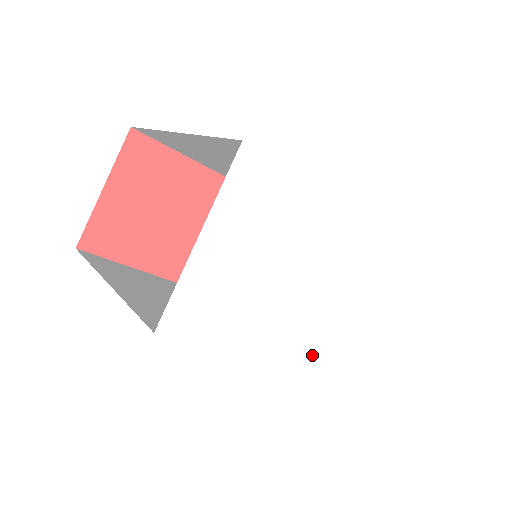
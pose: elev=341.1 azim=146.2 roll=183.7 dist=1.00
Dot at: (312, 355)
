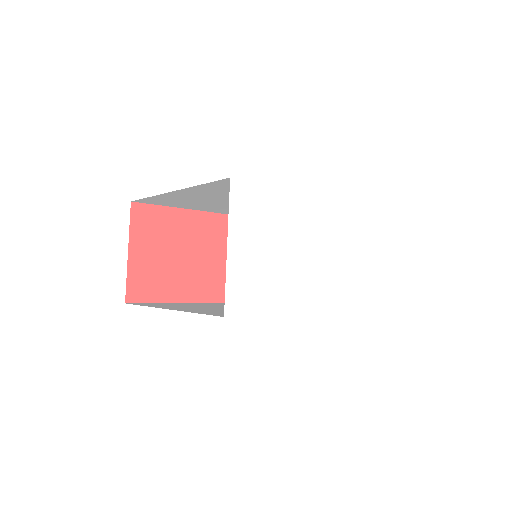
Dot at: (324, 302)
